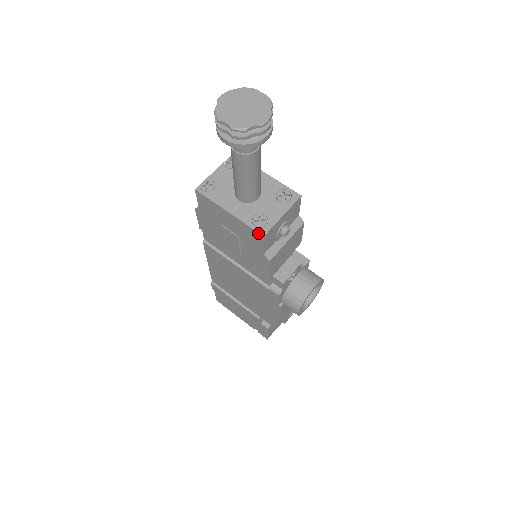
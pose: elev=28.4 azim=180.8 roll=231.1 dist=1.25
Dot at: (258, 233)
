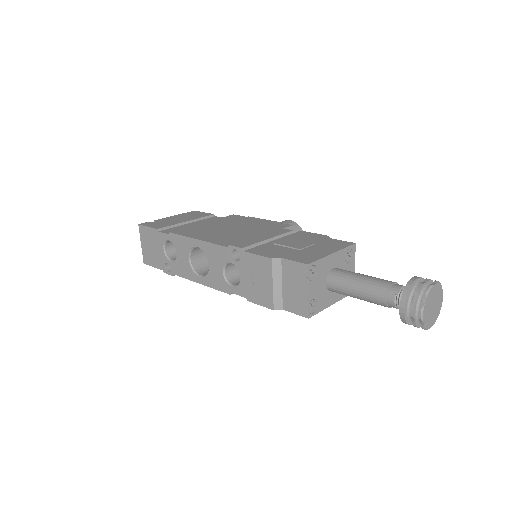
Dot at: occluded
